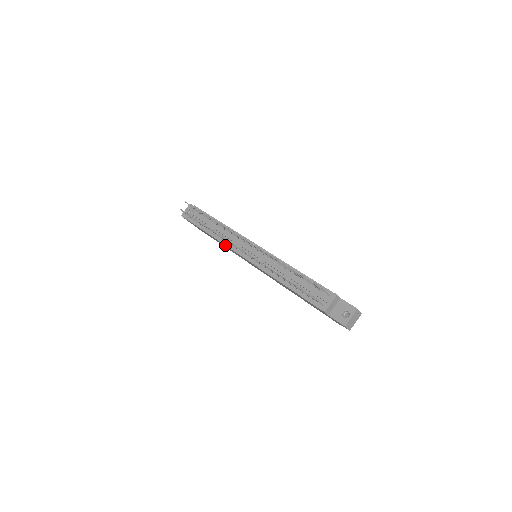
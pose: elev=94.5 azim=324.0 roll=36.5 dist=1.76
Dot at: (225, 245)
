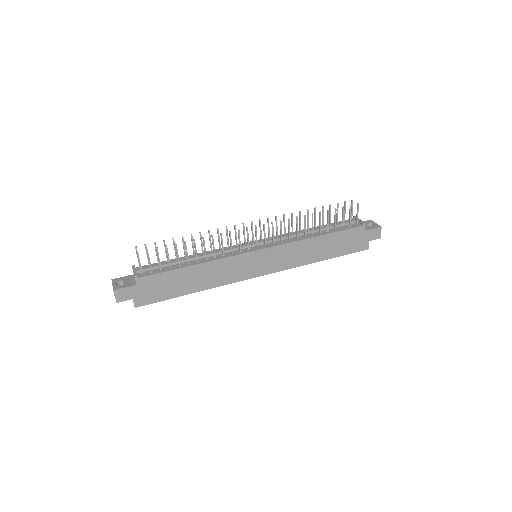
Dot at: (222, 258)
